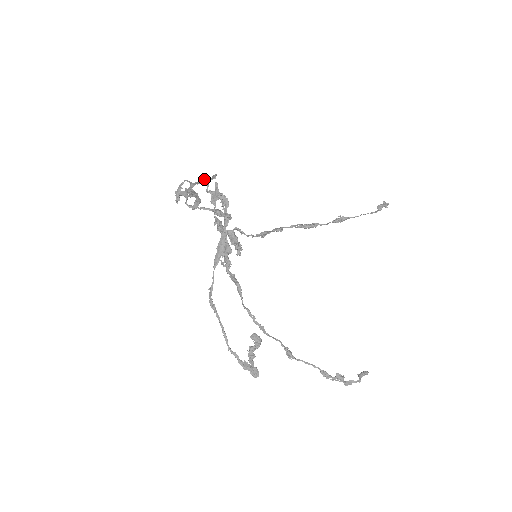
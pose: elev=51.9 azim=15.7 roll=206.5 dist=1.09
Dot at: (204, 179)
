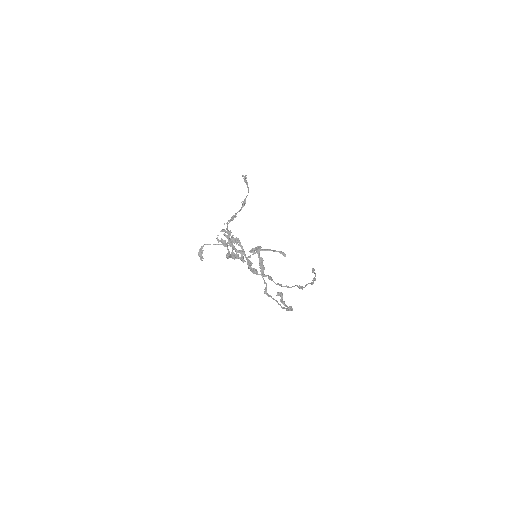
Dot at: (227, 237)
